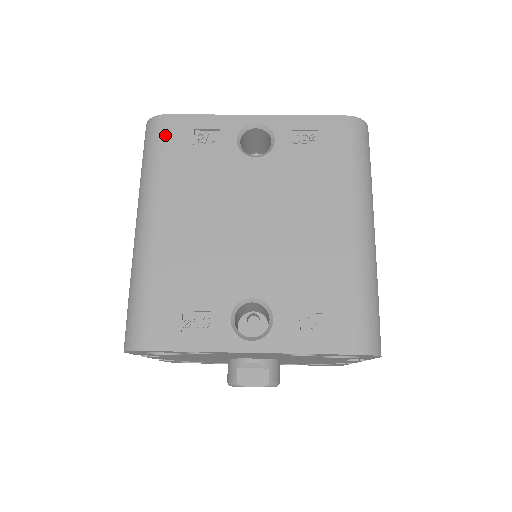
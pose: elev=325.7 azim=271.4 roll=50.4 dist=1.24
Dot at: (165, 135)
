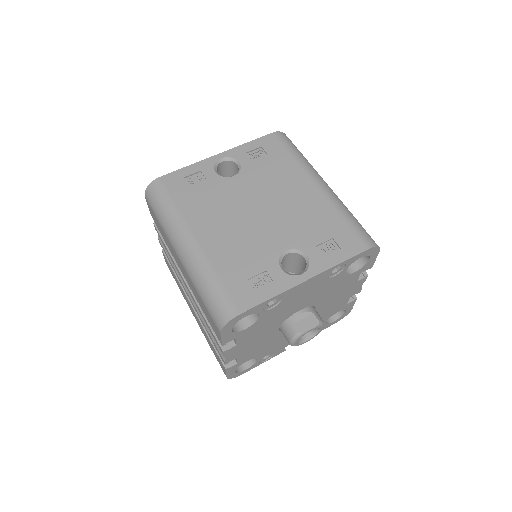
Dot at: (167, 189)
